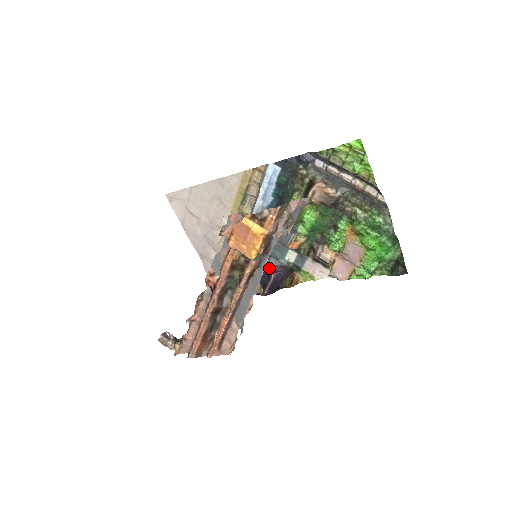
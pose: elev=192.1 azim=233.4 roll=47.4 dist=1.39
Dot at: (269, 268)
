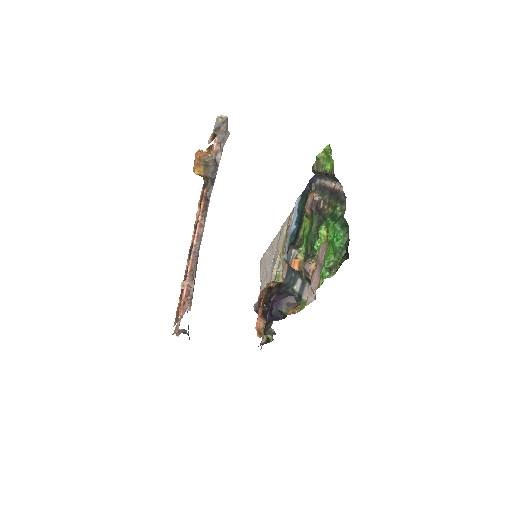
Dot at: (278, 292)
